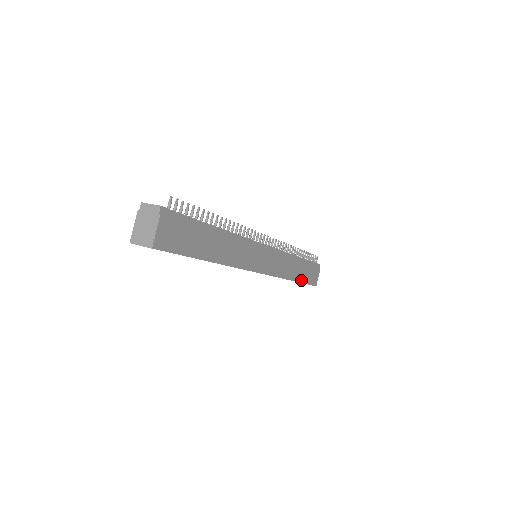
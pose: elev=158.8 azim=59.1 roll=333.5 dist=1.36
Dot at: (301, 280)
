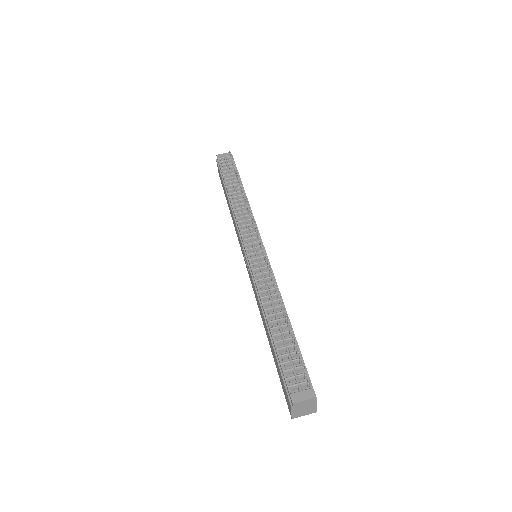
Dot at: occluded
